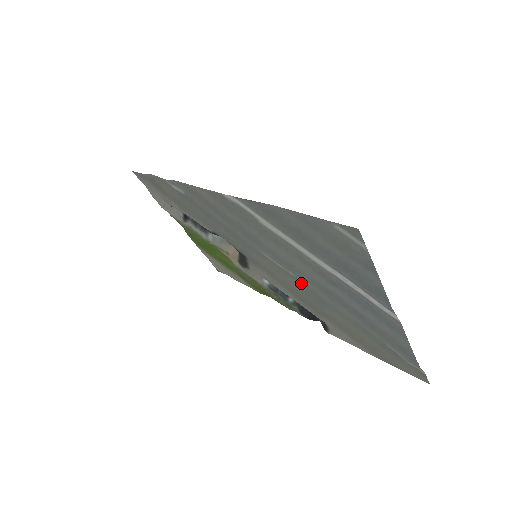
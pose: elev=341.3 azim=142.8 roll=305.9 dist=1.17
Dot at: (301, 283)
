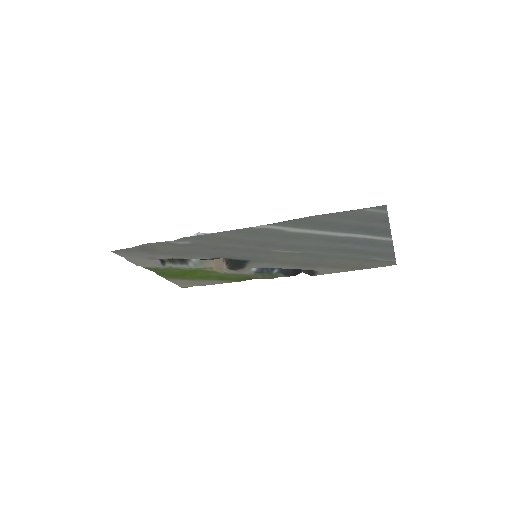
Dot at: (306, 254)
